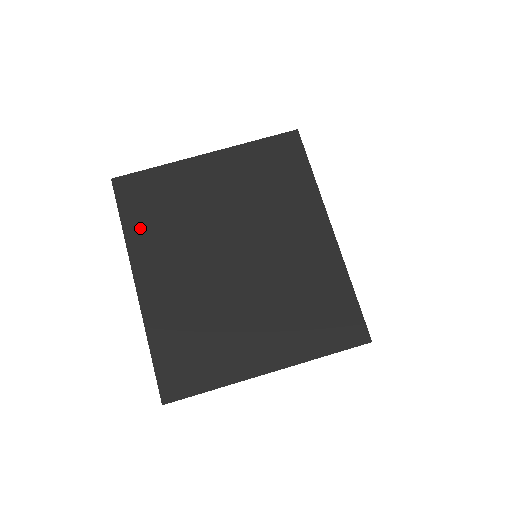
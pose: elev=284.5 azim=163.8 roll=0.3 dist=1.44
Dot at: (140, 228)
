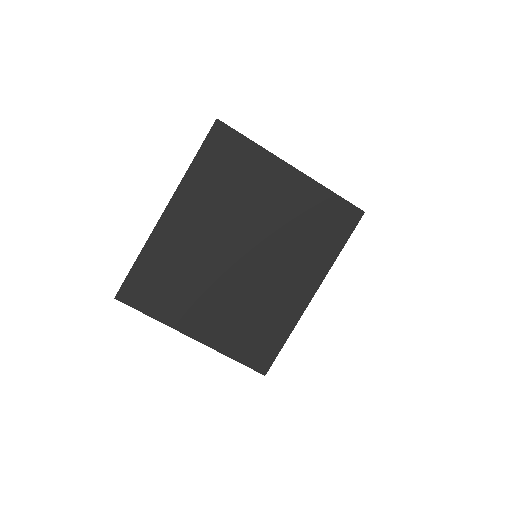
Dot at: (203, 175)
